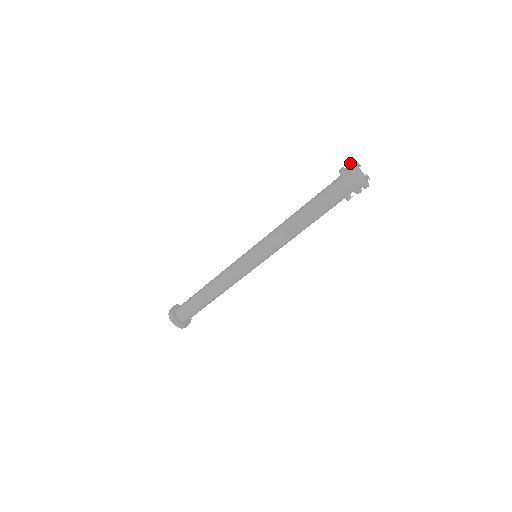
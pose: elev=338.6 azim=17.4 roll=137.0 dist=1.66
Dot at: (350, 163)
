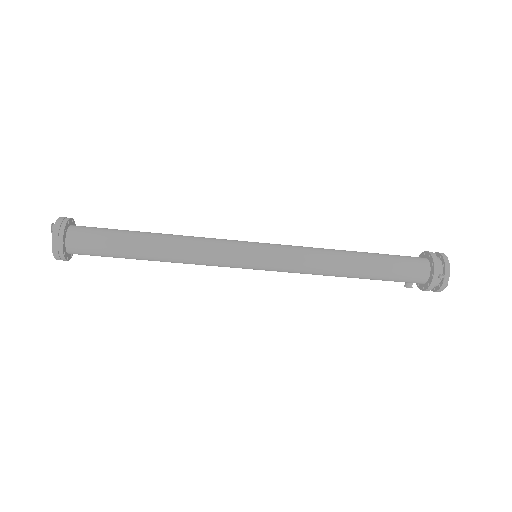
Dot at: (443, 255)
